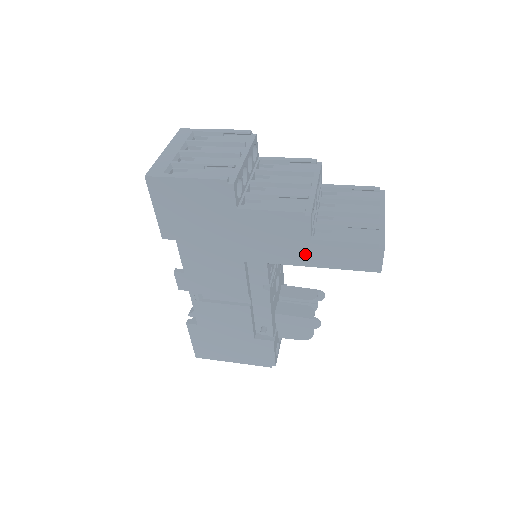
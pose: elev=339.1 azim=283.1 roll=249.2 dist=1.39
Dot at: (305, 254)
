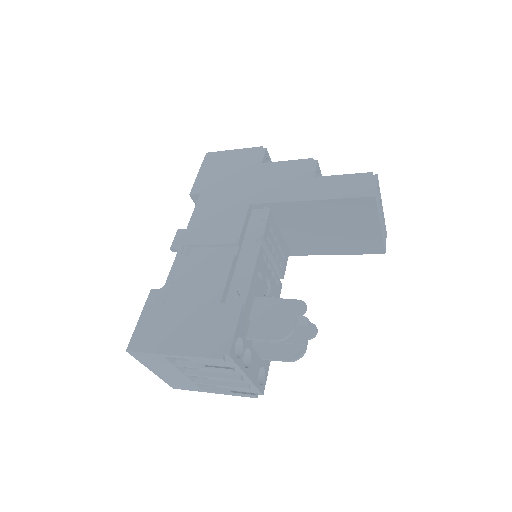
Dot at: (307, 190)
